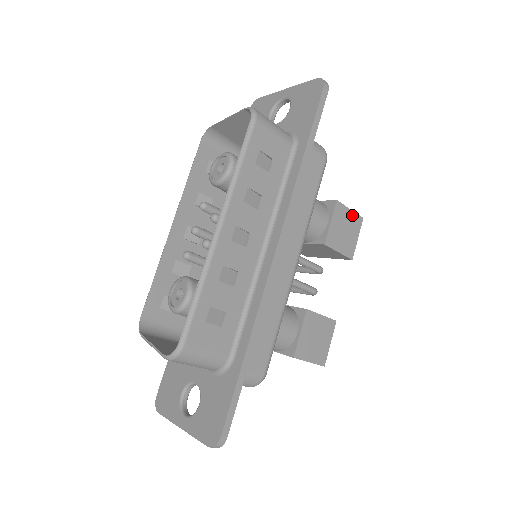
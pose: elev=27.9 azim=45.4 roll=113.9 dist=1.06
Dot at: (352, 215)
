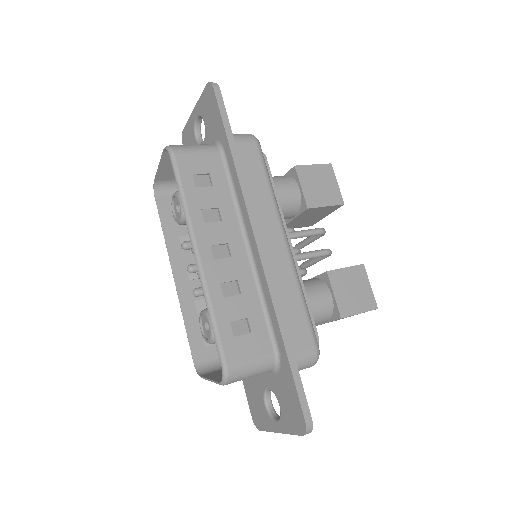
Dot at: (318, 168)
